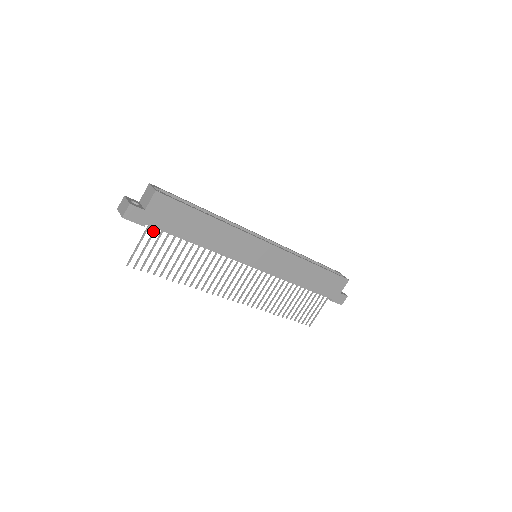
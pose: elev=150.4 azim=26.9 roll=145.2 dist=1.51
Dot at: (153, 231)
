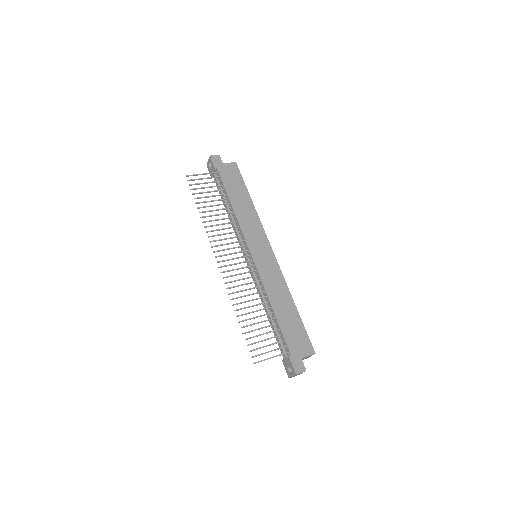
Dot at: (216, 176)
